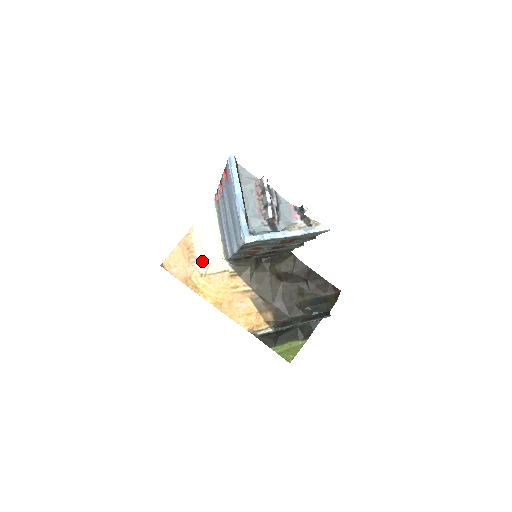
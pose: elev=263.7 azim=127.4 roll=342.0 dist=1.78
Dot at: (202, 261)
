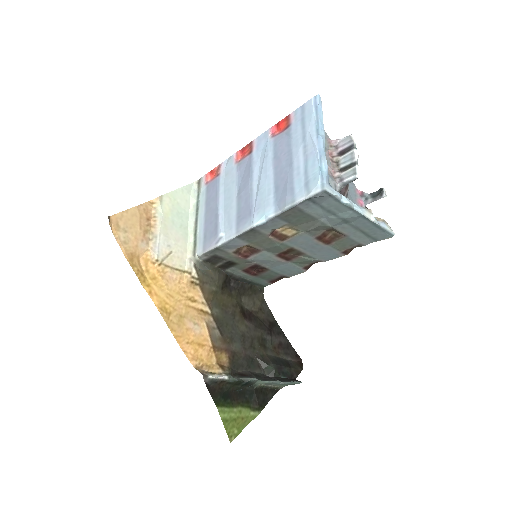
Dot at: (162, 243)
